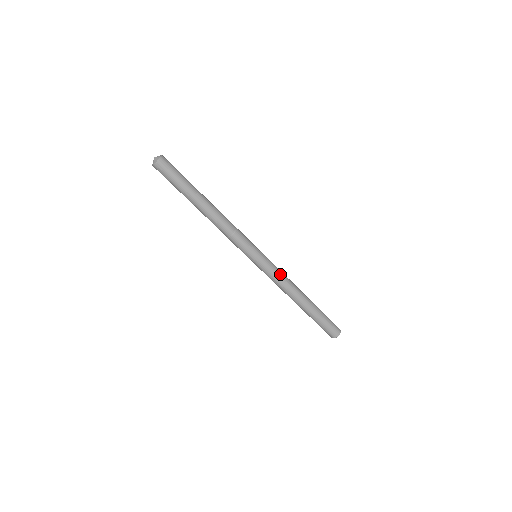
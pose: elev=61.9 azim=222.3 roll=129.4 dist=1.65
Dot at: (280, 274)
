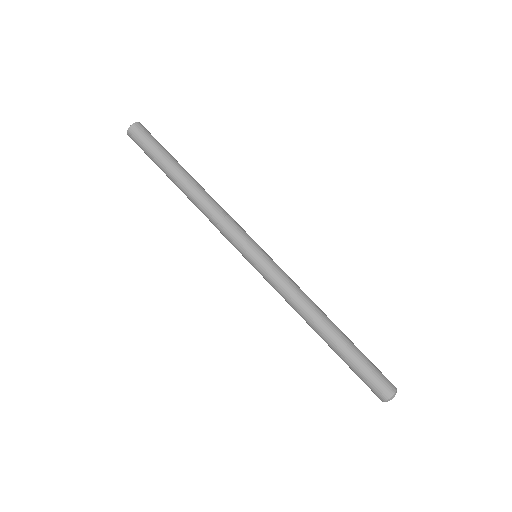
Dot at: (290, 283)
